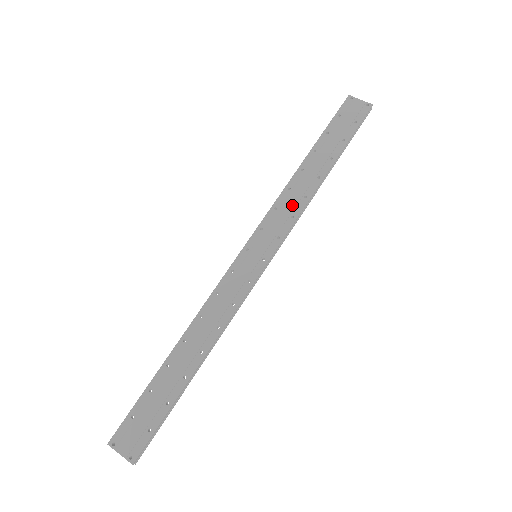
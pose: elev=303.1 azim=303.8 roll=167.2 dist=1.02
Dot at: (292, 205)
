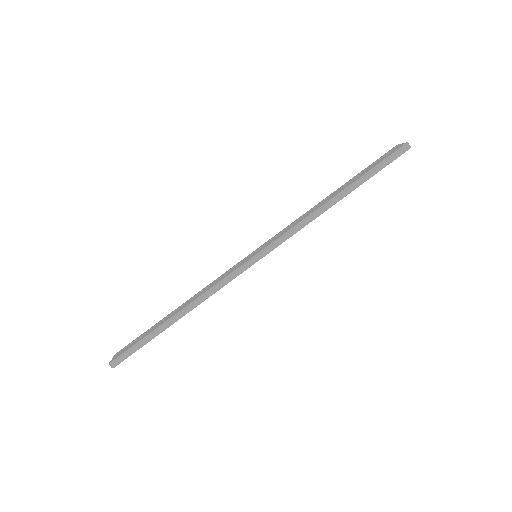
Dot at: (298, 221)
